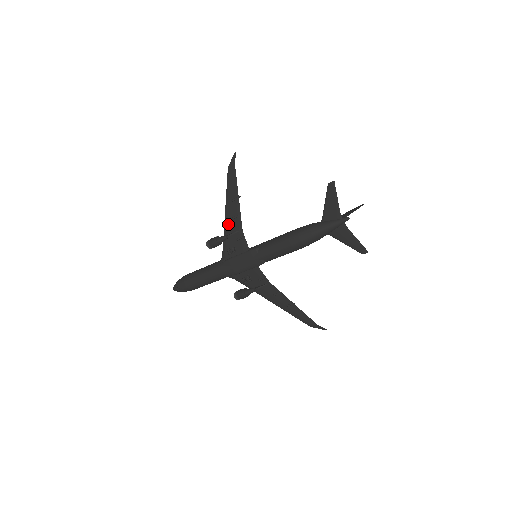
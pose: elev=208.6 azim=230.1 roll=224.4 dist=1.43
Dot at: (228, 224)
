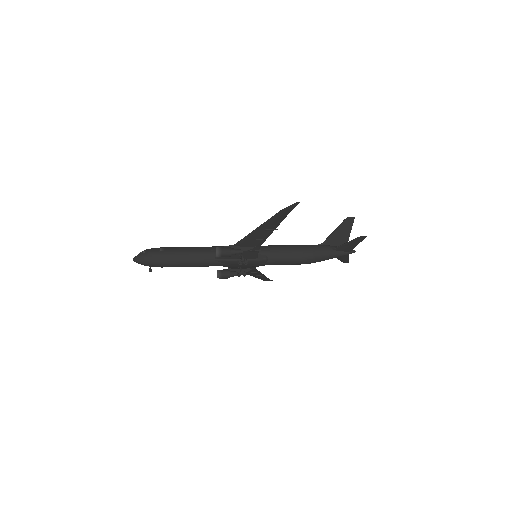
Dot at: (247, 241)
